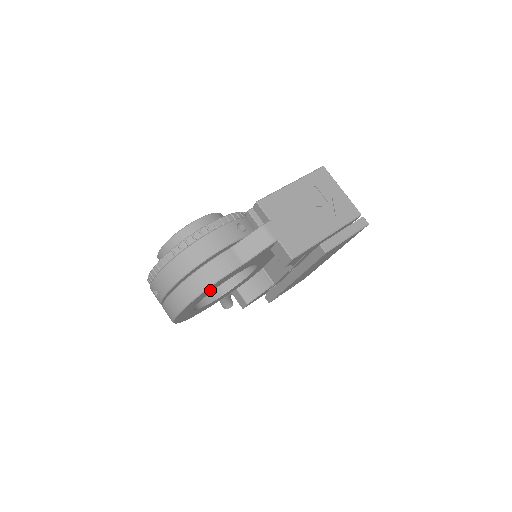
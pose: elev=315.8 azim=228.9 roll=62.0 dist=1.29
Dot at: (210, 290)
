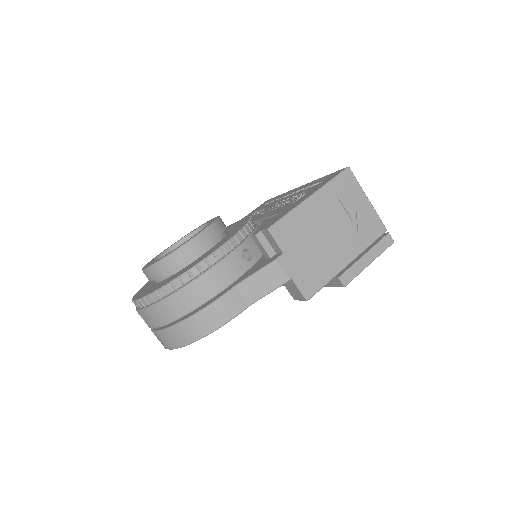
Dot at: occluded
